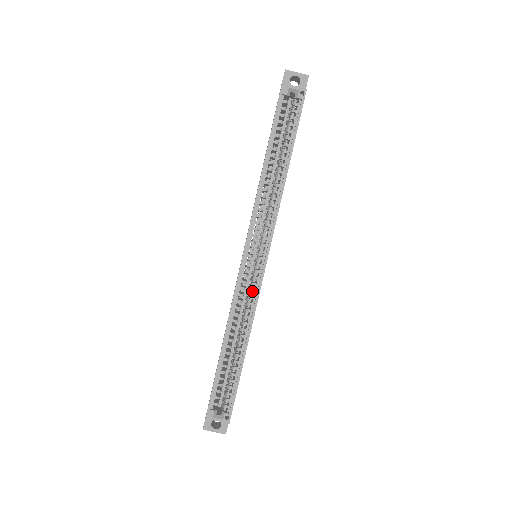
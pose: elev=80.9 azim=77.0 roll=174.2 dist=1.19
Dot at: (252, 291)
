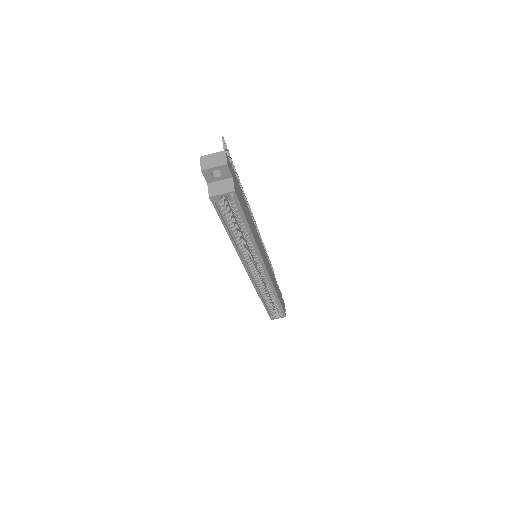
Dot at: (266, 281)
